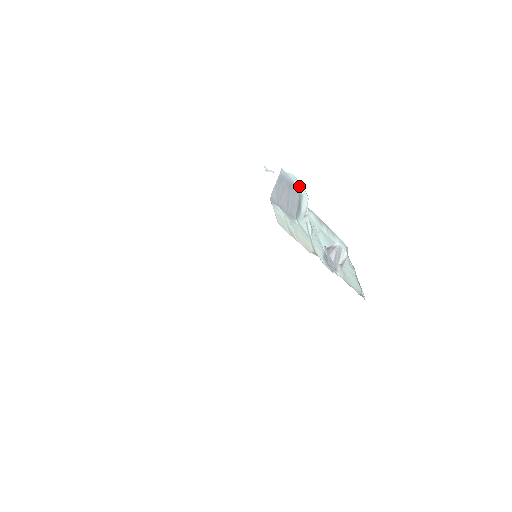
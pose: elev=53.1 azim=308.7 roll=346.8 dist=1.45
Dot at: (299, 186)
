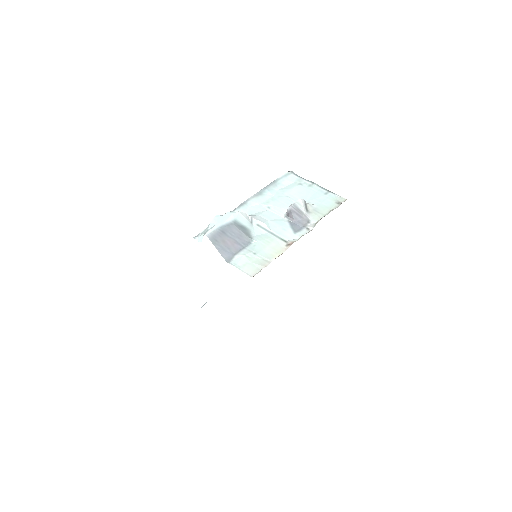
Dot at: (226, 219)
